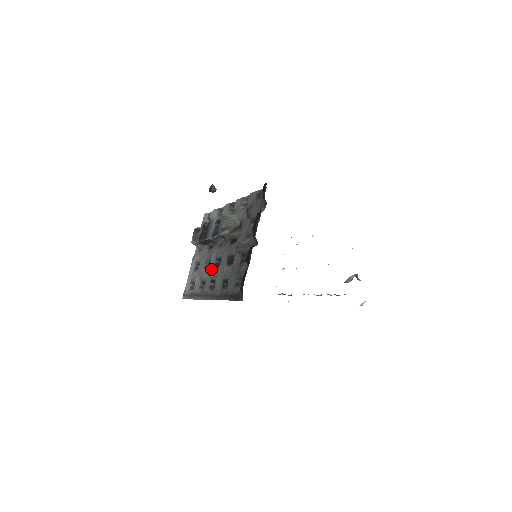
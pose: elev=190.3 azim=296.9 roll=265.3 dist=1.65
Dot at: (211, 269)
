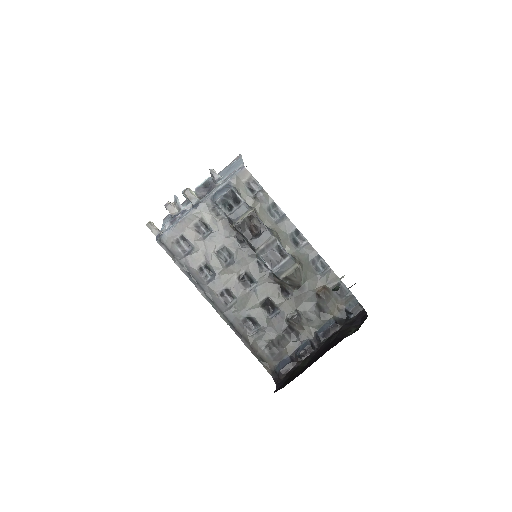
Dot at: (231, 273)
